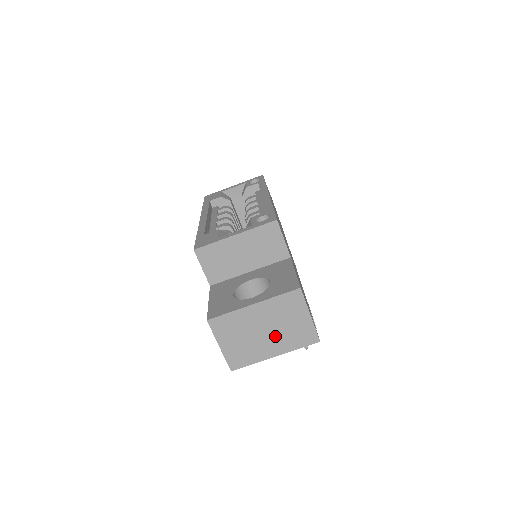
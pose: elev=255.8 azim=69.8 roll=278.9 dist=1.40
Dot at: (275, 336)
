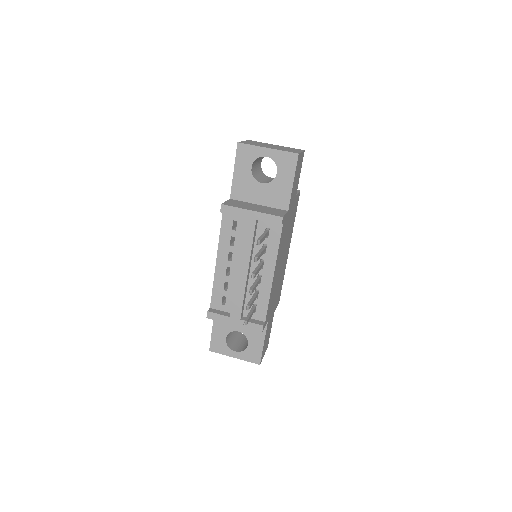
Dot at: occluded
